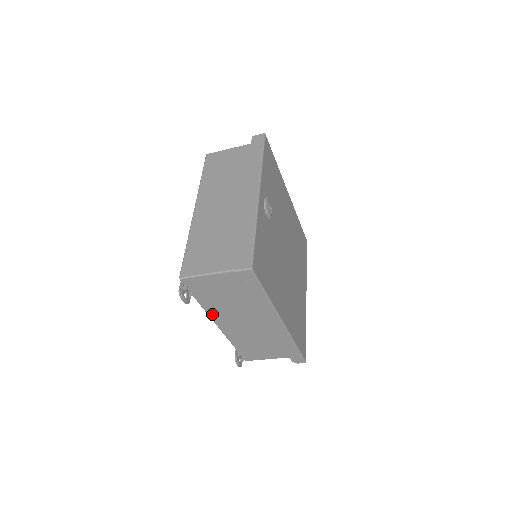
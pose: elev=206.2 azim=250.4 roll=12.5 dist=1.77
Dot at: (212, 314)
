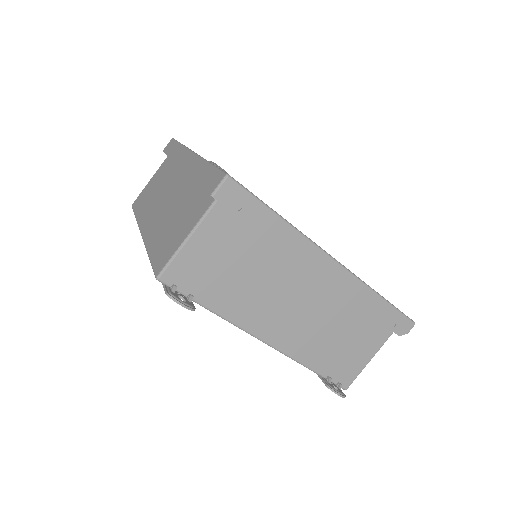
Dot at: (243, 322)
